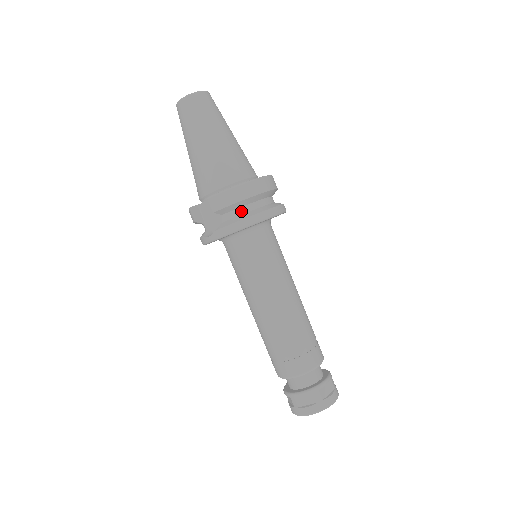
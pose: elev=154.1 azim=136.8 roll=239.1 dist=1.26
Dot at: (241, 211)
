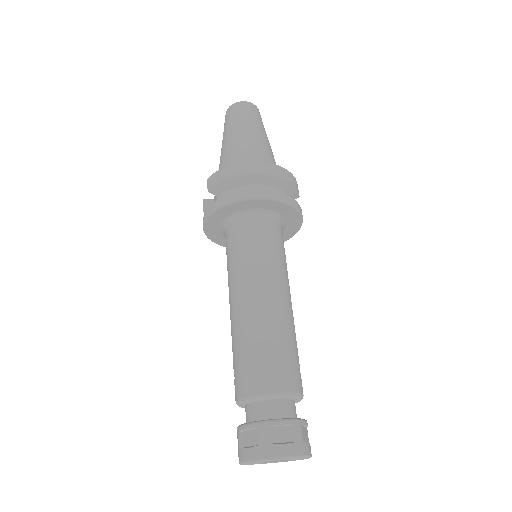
Dot at: (233, 191)
